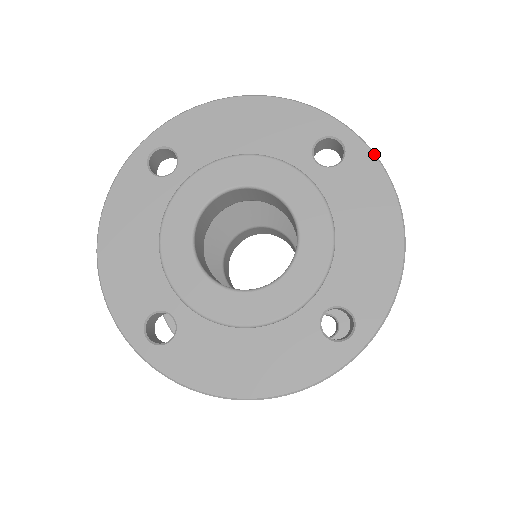
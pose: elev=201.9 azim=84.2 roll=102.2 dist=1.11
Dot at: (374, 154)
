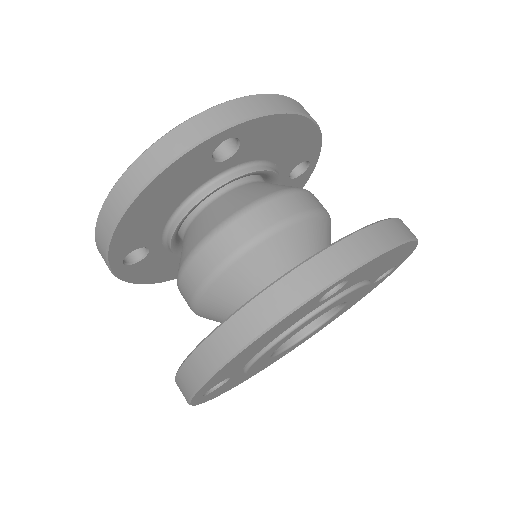
Dot at: occluded
